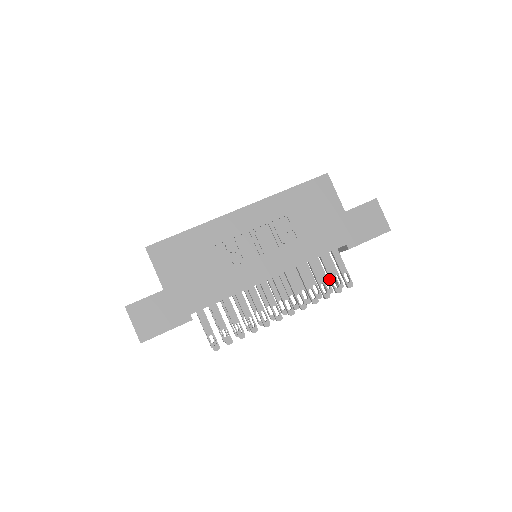
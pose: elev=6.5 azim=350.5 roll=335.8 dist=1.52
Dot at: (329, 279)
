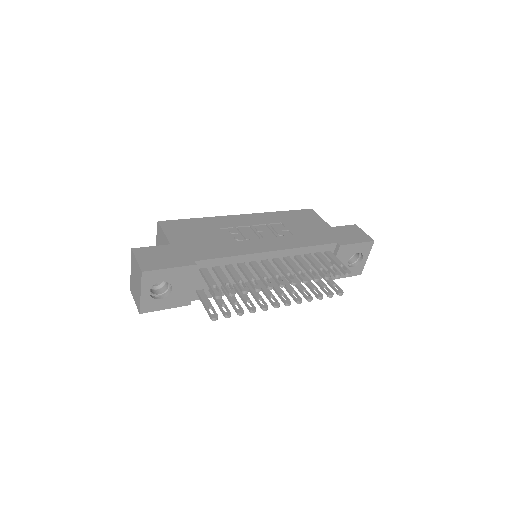
Dot at: (327, 268)
